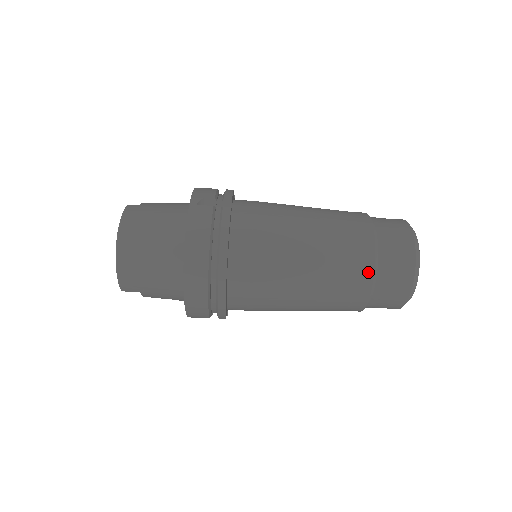
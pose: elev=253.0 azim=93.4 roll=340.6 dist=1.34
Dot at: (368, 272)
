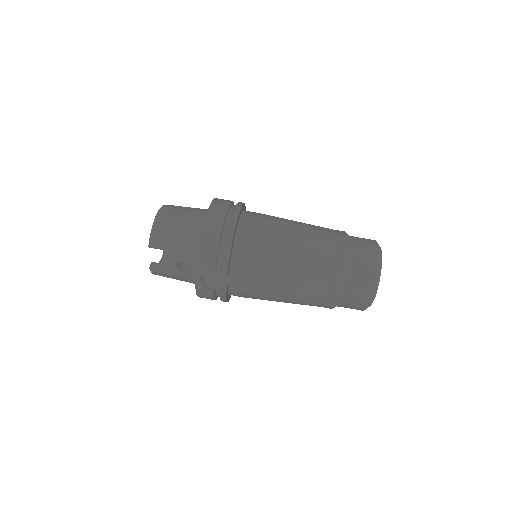
Dot at: (342, 243)
